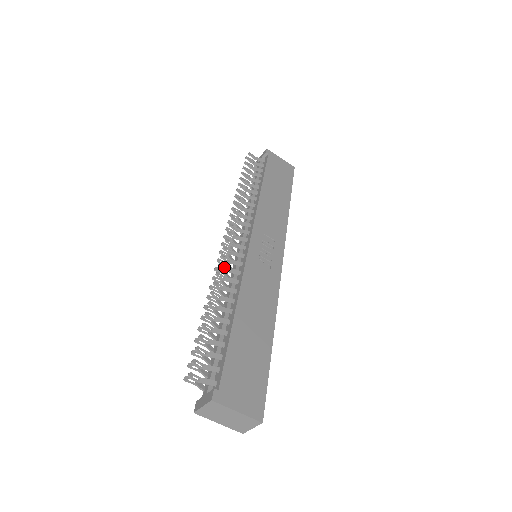
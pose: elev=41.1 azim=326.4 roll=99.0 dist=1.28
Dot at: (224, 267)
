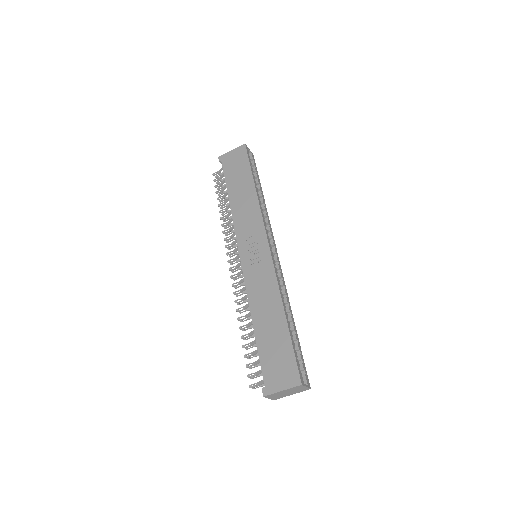
Dot at: (238, 291)
